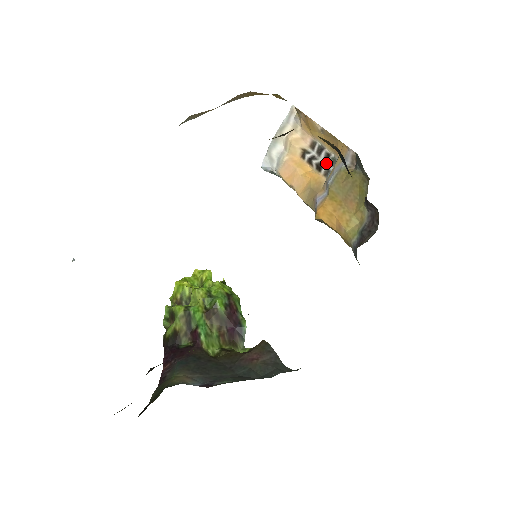
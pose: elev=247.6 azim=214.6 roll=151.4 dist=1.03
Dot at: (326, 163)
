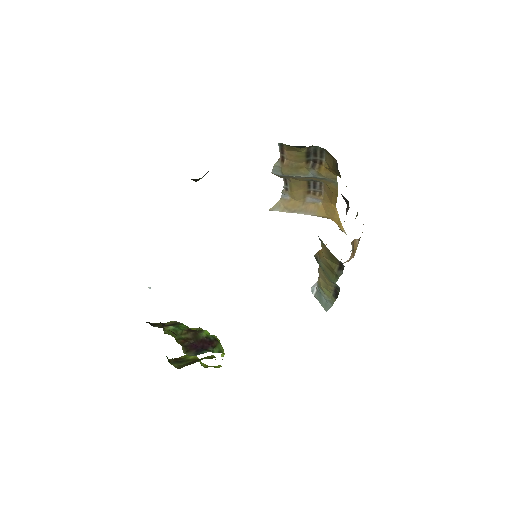
Dot at: occluded
